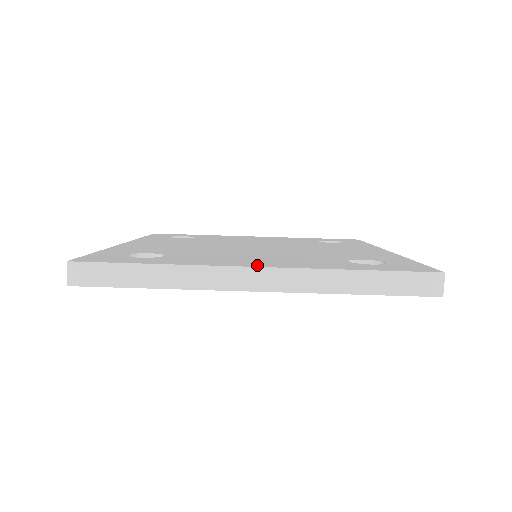
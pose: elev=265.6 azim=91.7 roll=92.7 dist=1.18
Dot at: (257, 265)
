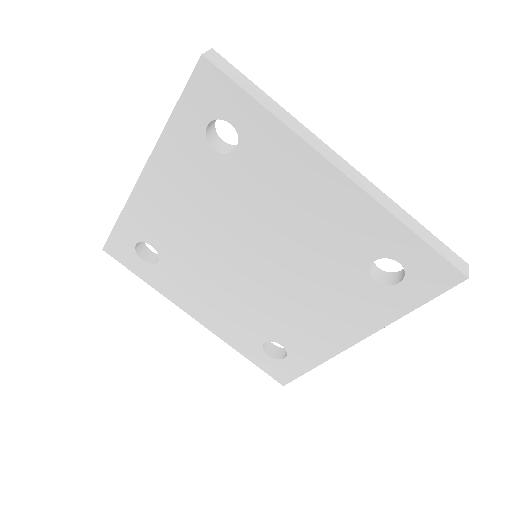
Dot at: occluded
